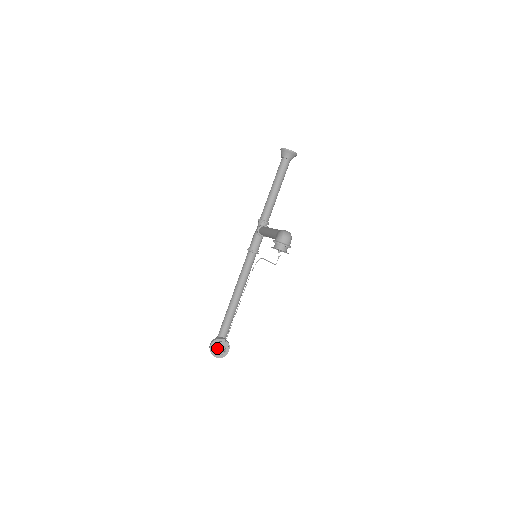
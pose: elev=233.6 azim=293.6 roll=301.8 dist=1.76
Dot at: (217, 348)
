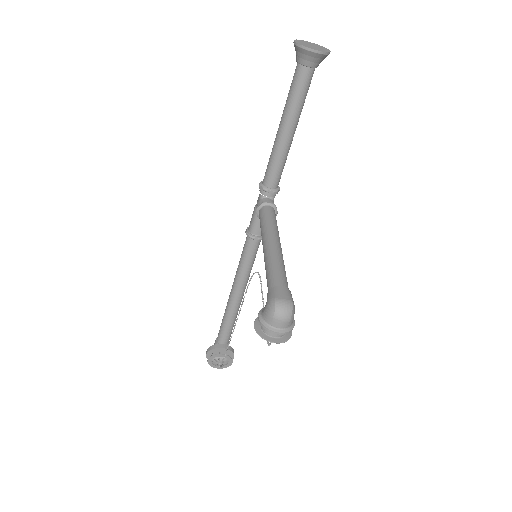
Dot at: (215, 361)
